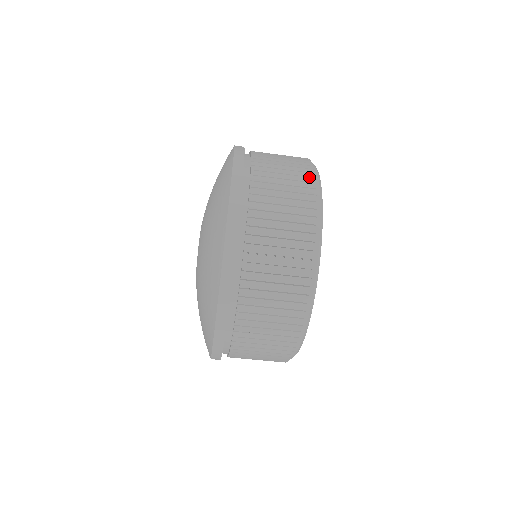
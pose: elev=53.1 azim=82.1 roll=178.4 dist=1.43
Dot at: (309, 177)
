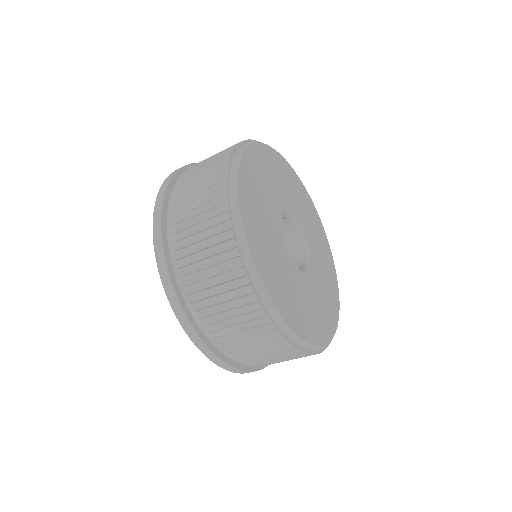
Dot at: (221, 181)
